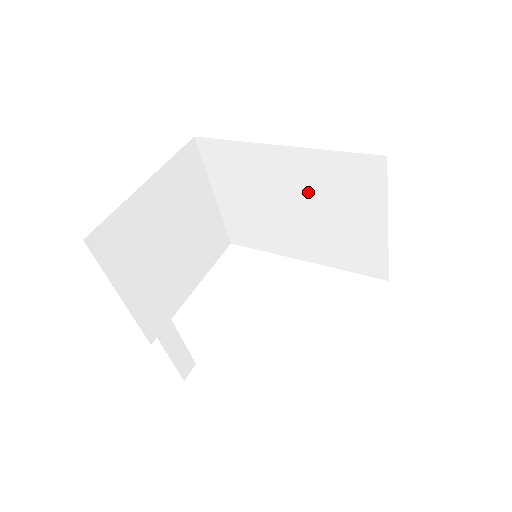
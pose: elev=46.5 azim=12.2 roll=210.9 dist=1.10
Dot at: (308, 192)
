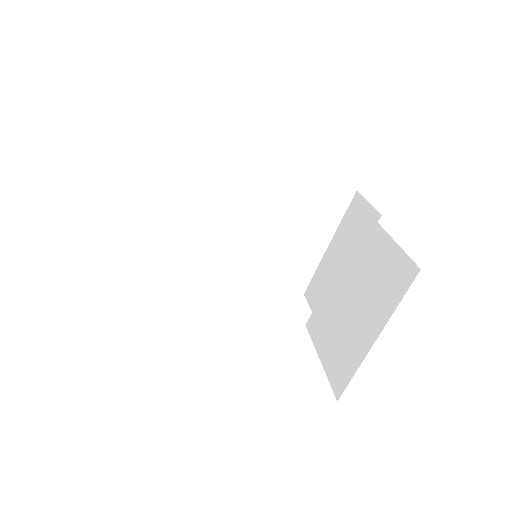
Dot at: (280, 209)
